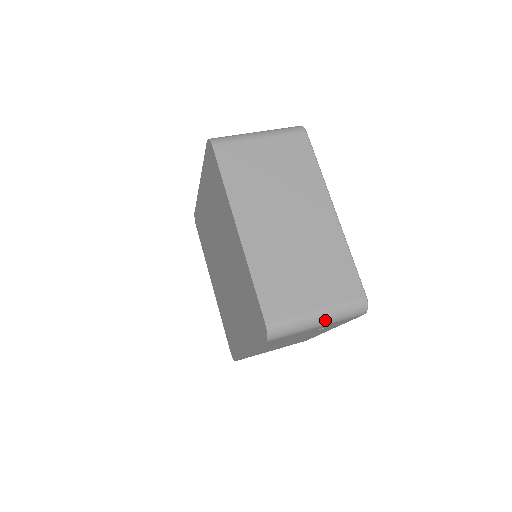
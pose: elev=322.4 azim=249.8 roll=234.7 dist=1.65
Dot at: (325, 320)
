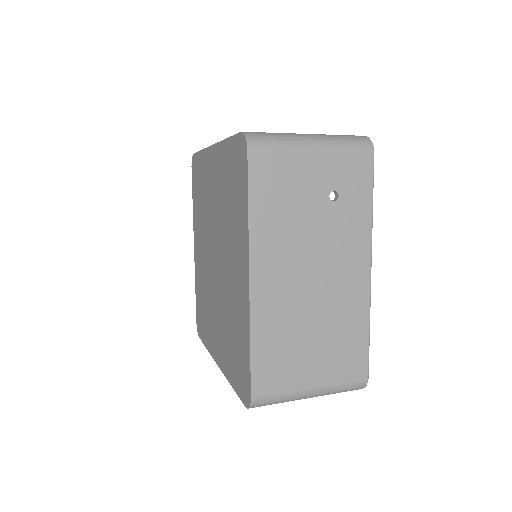
Dot at: (319, 140)
